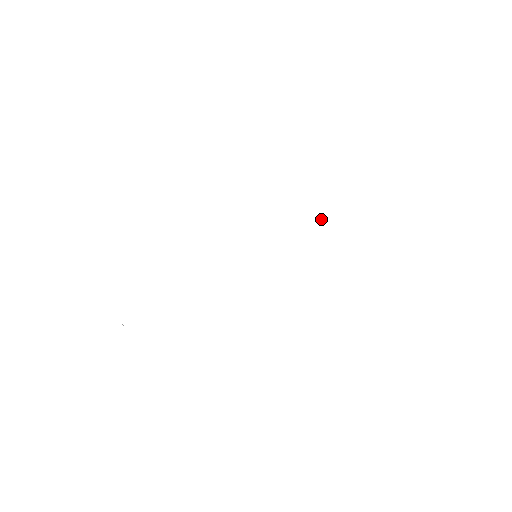
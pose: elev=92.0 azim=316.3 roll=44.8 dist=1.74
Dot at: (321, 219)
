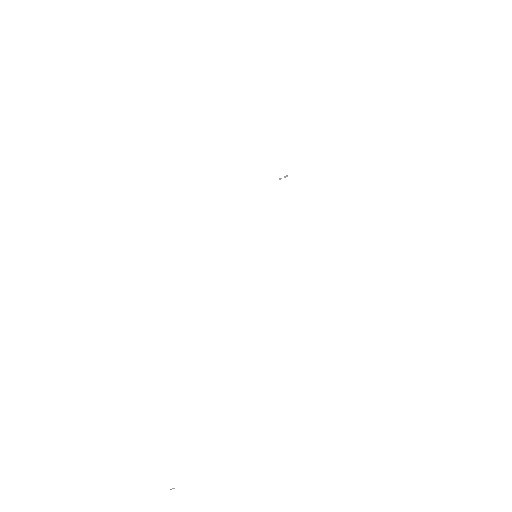
Dot at: (280, 179)
